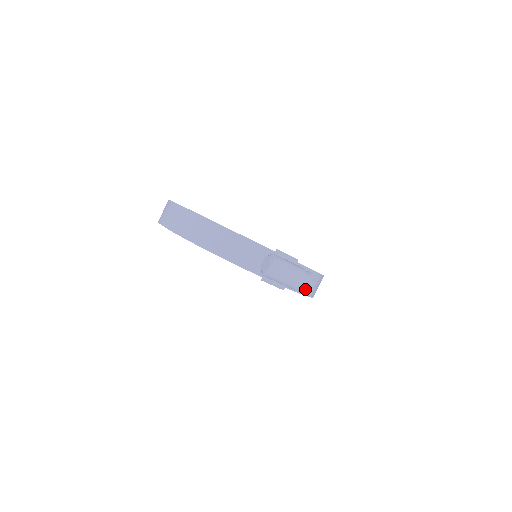
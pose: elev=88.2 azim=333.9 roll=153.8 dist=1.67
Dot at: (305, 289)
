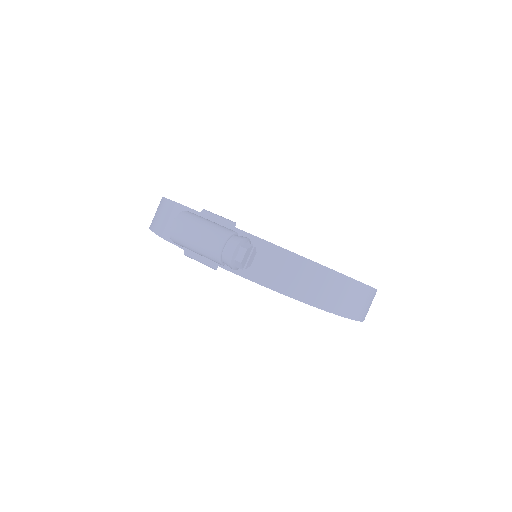
Dot at: (229, 260)
